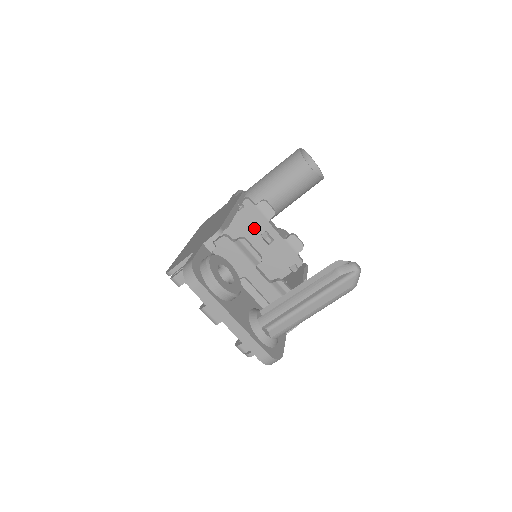
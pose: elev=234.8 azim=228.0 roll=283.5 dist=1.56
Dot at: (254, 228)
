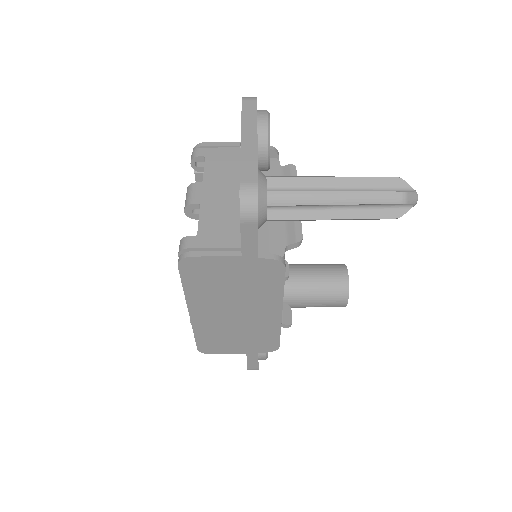
Dot at: occluded
